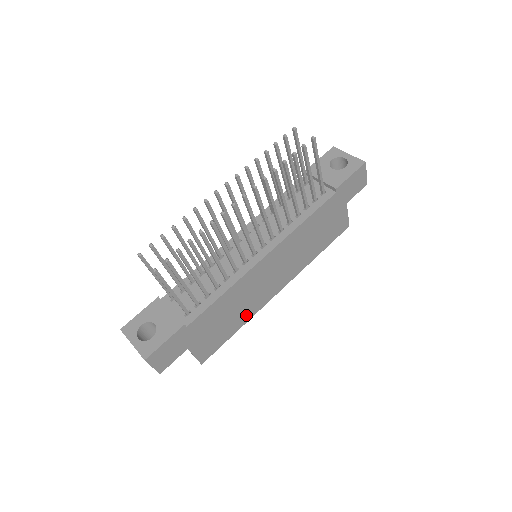
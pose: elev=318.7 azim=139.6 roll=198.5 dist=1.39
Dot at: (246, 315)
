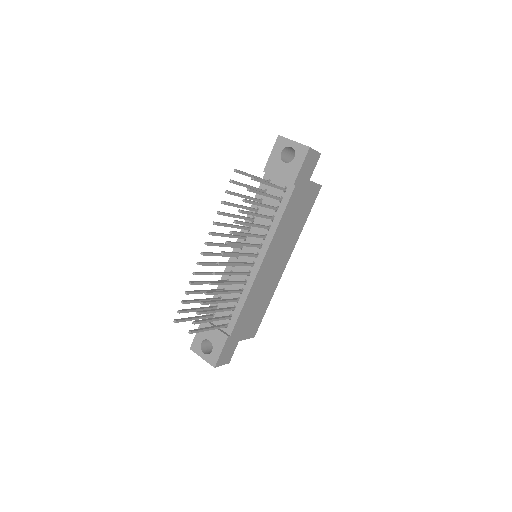
Dot at: (269, 295)
